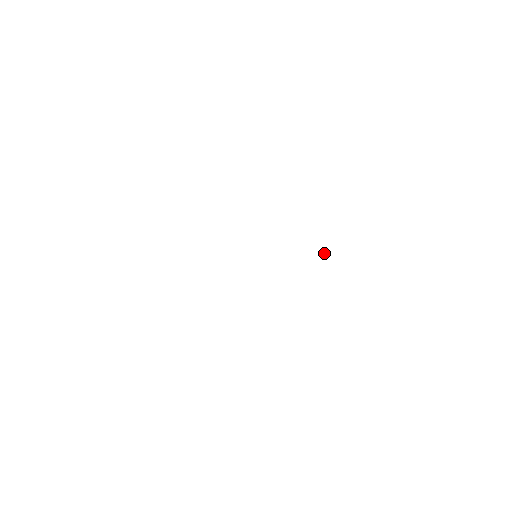
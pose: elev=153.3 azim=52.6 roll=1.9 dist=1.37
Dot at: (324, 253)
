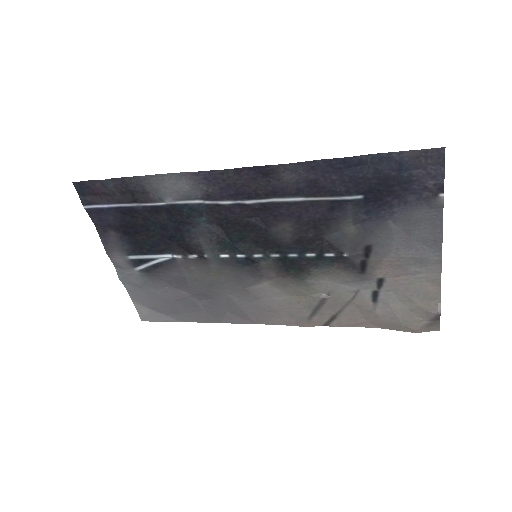
Dot at: (327, 296)
